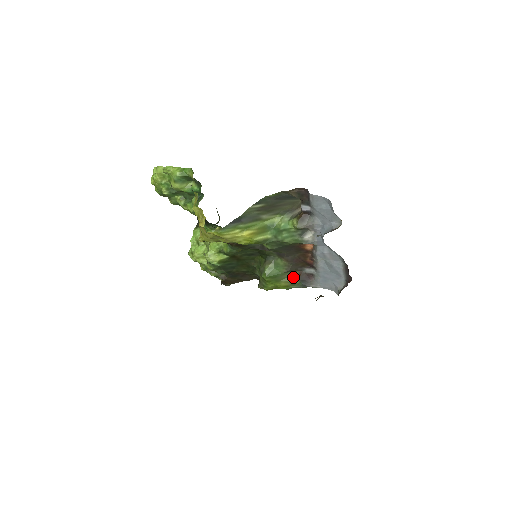
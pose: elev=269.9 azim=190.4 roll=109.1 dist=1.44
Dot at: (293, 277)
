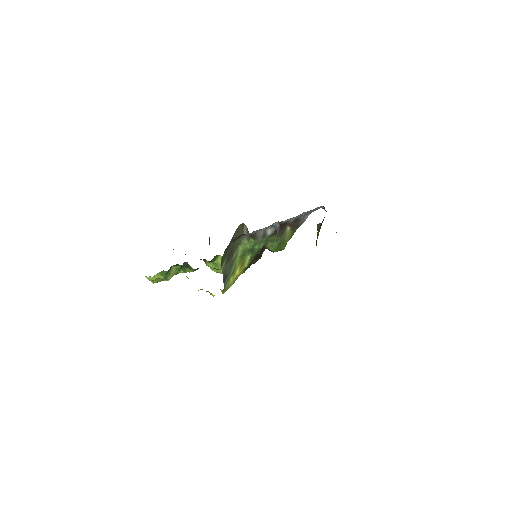
Dot at: (289, 230)
